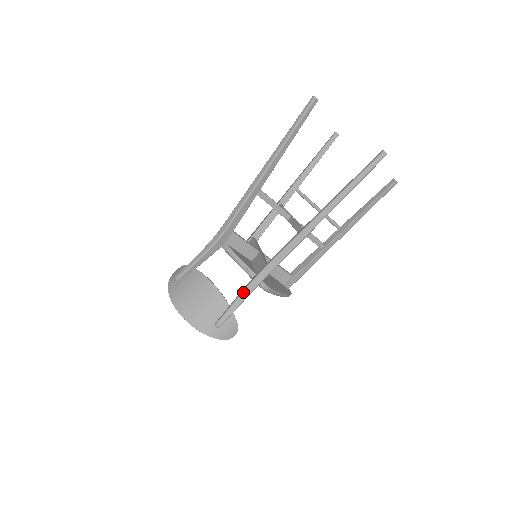
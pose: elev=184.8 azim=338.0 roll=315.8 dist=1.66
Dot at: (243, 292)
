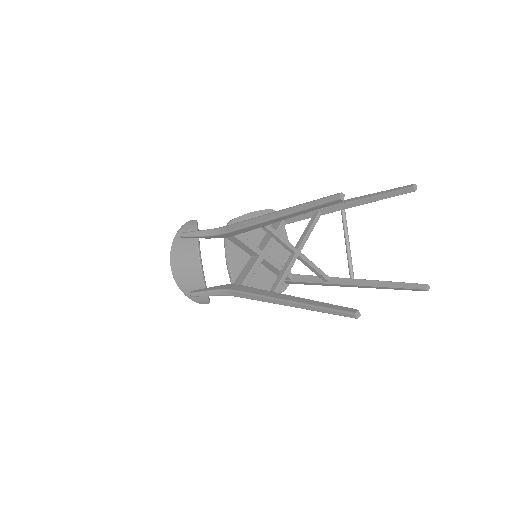
Dot at: (214, 291)
